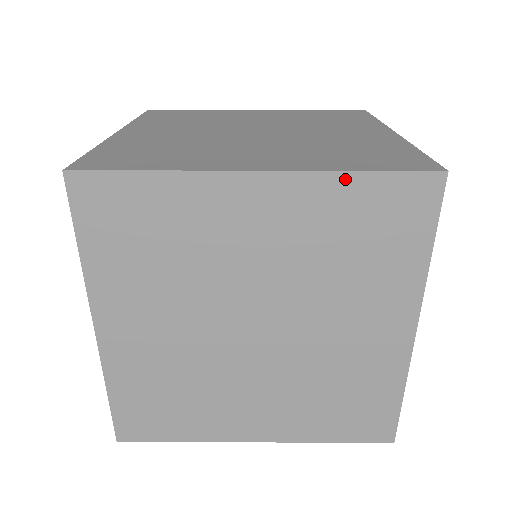
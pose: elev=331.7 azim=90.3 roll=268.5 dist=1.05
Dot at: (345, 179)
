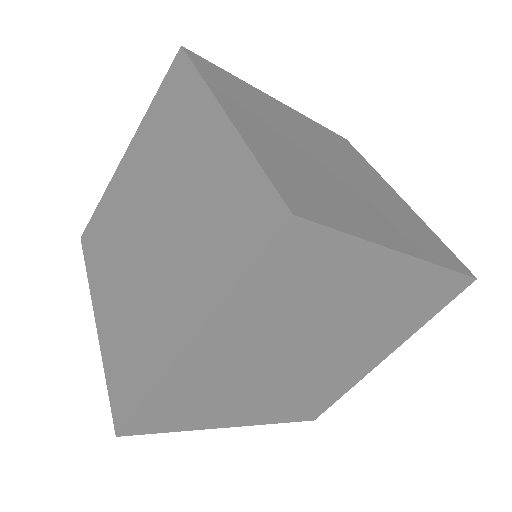
Dot at: (439, 271)
